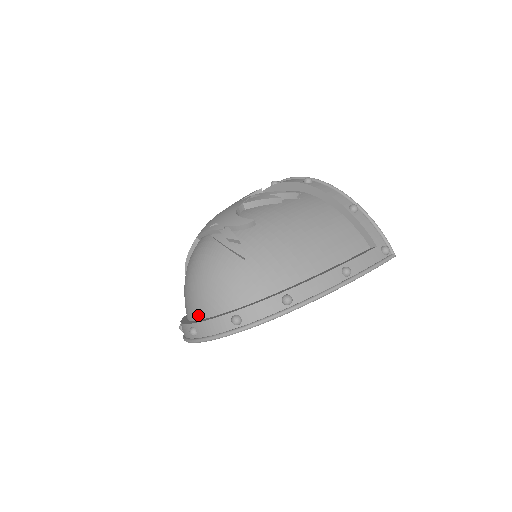
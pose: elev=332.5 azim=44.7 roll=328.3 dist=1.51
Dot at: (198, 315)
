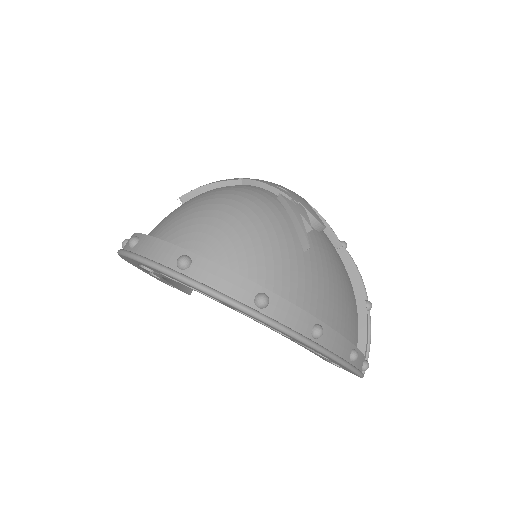
Dot at: (204, 251)
